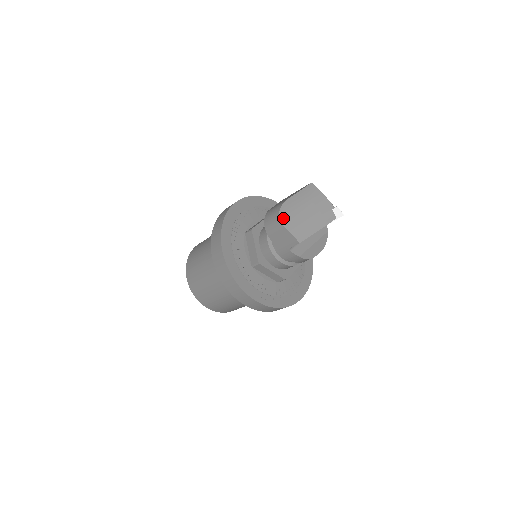
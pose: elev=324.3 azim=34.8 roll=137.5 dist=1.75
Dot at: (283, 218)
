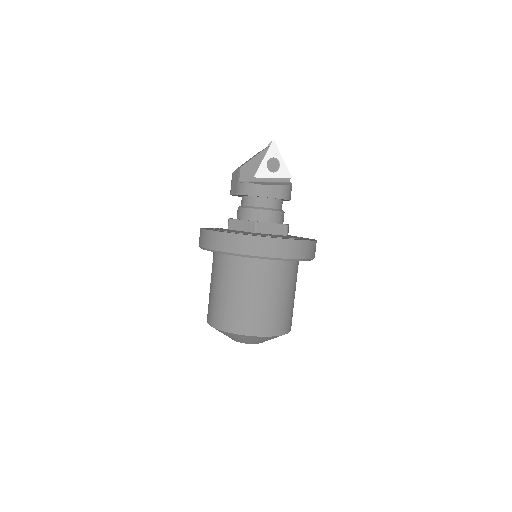
Dot at: occluded
